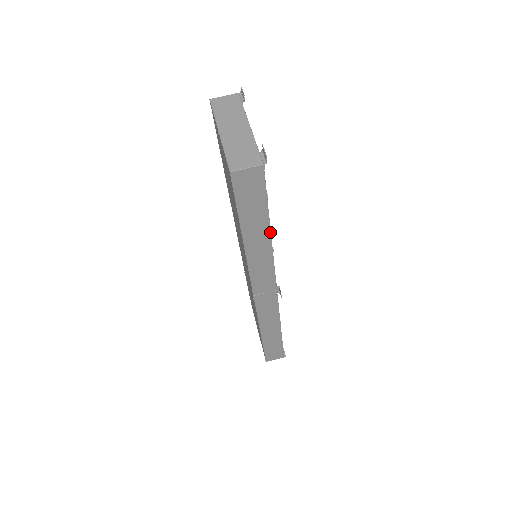
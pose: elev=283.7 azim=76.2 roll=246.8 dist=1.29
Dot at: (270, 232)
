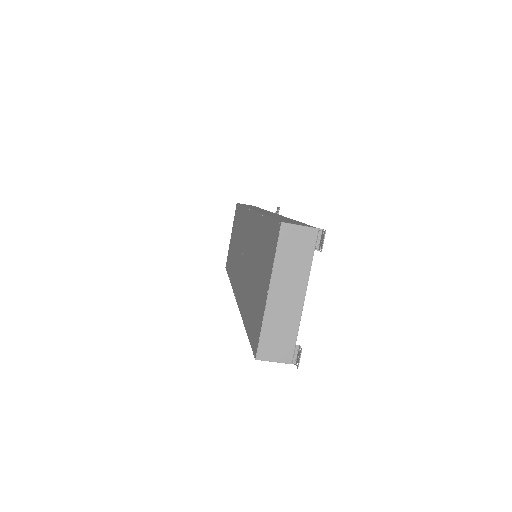
Dot at: occluded
